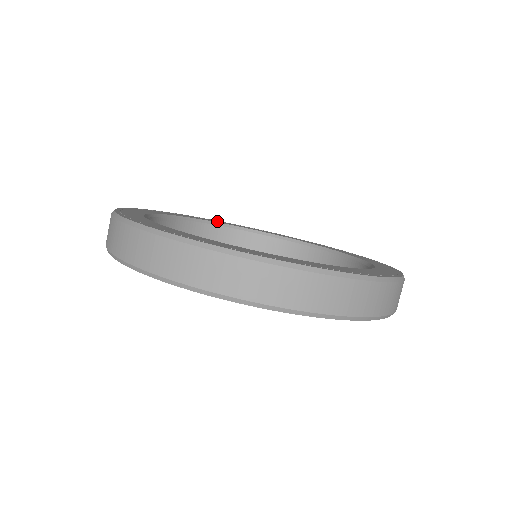
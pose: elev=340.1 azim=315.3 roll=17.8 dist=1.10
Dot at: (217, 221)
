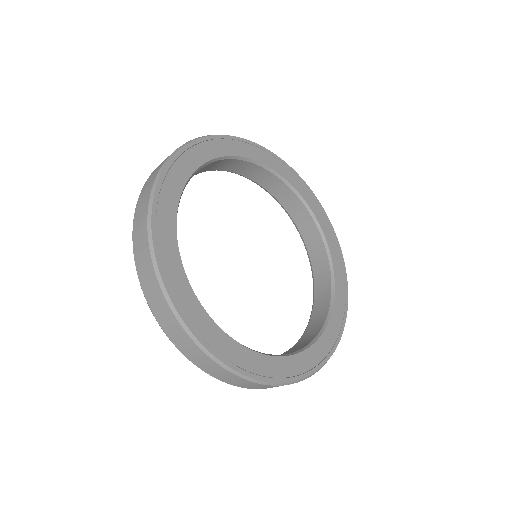
Dot at: (295, 179)
